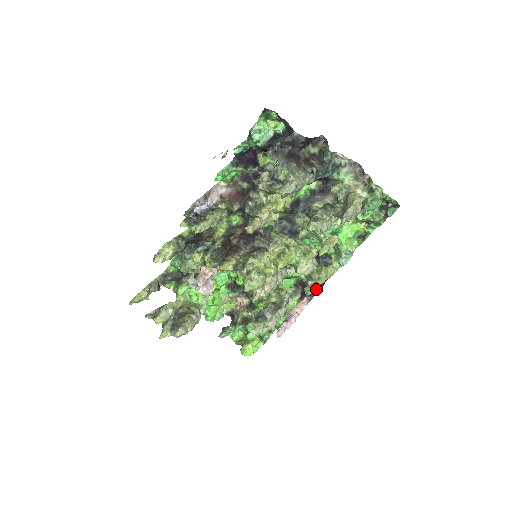
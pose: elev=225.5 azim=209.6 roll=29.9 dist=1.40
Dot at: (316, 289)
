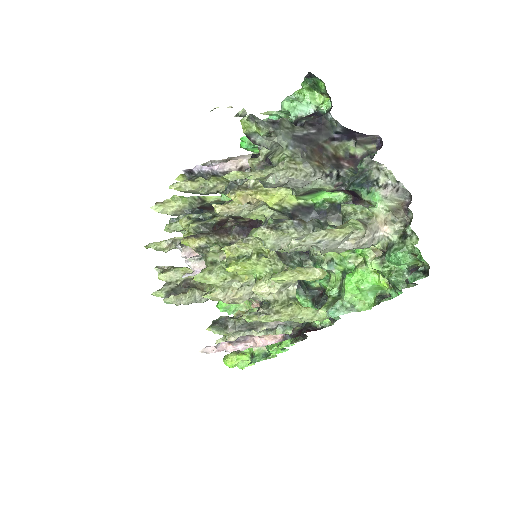
Dot at: (301, 331)
